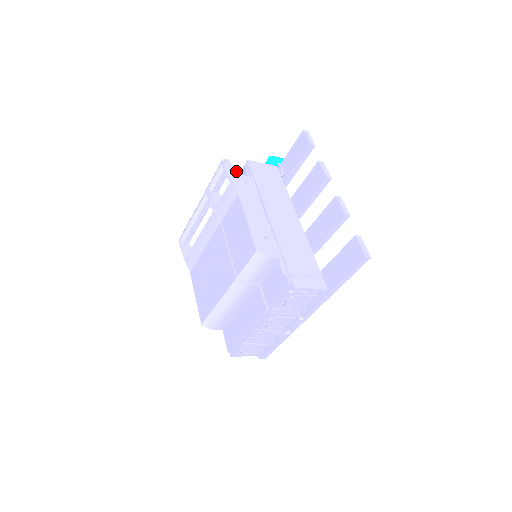
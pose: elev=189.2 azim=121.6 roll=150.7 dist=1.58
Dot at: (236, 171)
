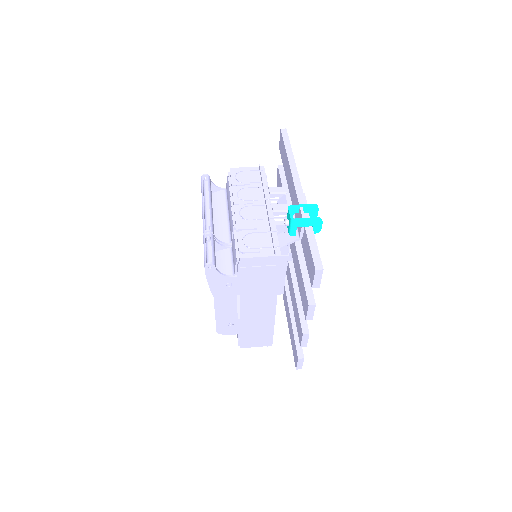
Dot at: (219, 275)
